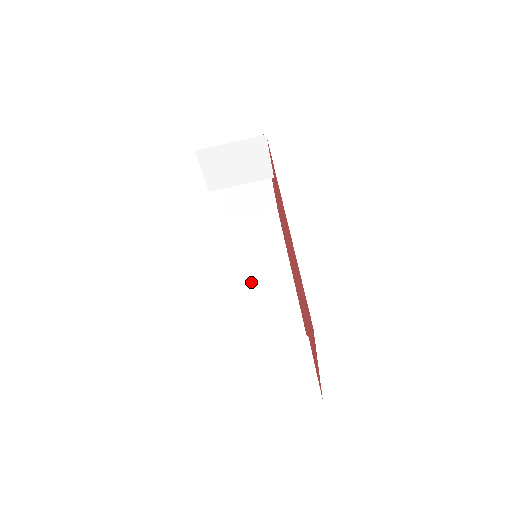
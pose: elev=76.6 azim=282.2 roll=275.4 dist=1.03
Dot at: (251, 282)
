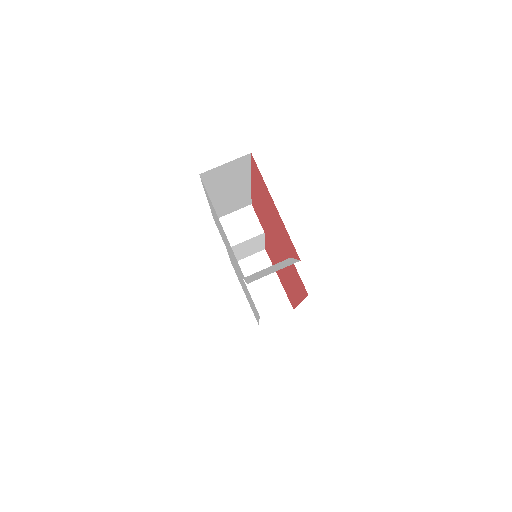
Dot at: occluded
